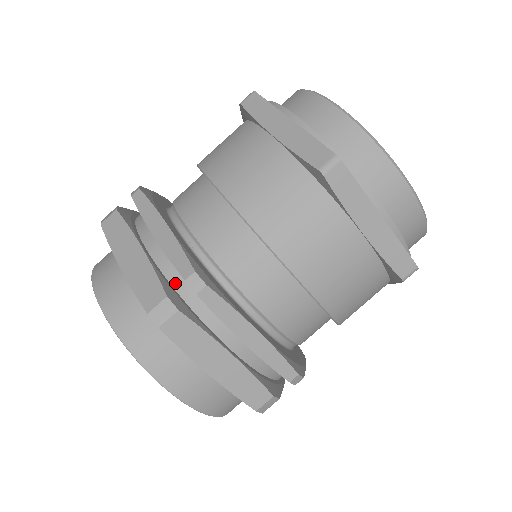
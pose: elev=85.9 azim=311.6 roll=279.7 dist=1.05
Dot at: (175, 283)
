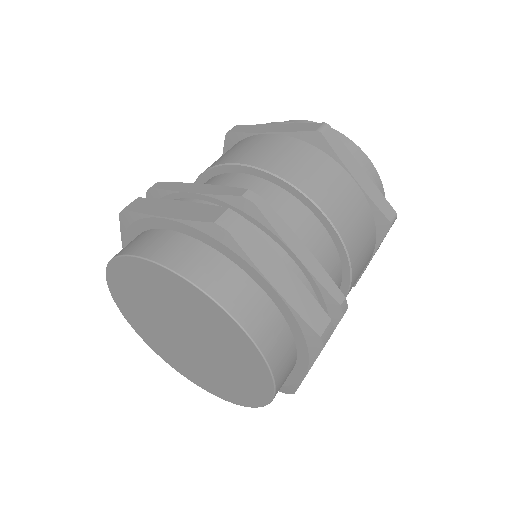
Dot at: occluded
